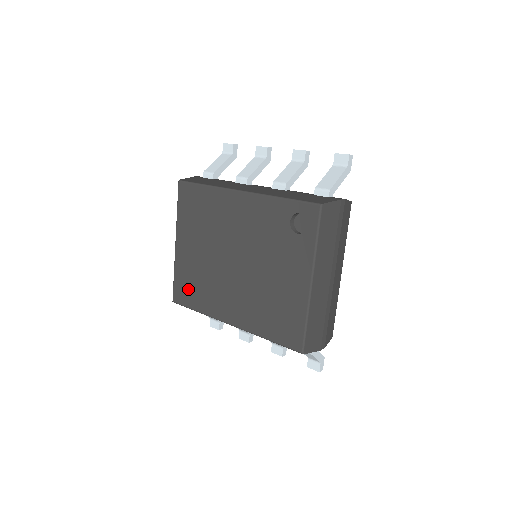
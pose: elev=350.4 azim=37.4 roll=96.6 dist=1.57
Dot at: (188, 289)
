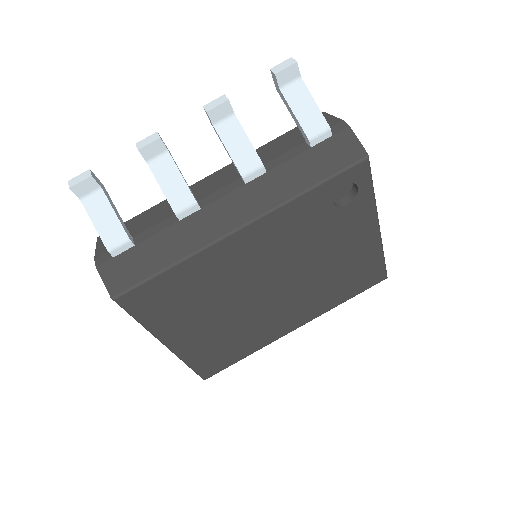
Dot at: (220, 356)
